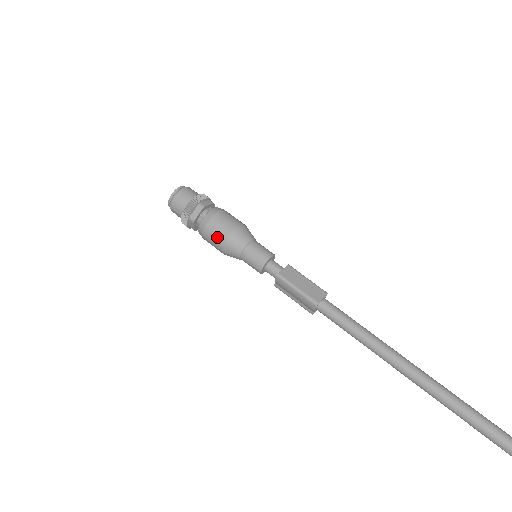
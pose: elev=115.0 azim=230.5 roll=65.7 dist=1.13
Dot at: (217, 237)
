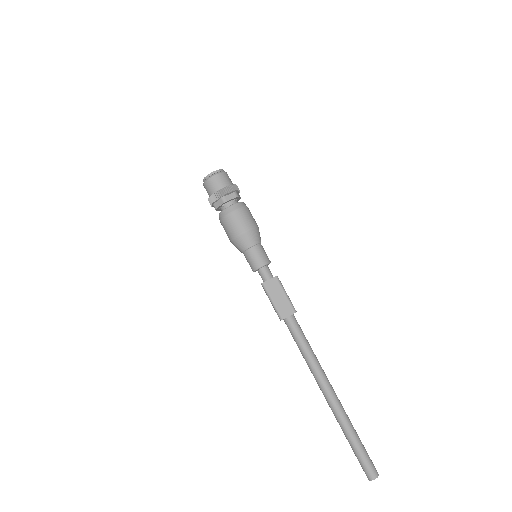
Dot at: (228, 232)
